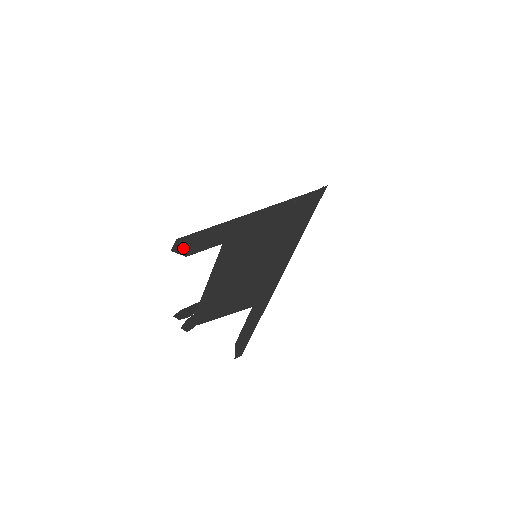
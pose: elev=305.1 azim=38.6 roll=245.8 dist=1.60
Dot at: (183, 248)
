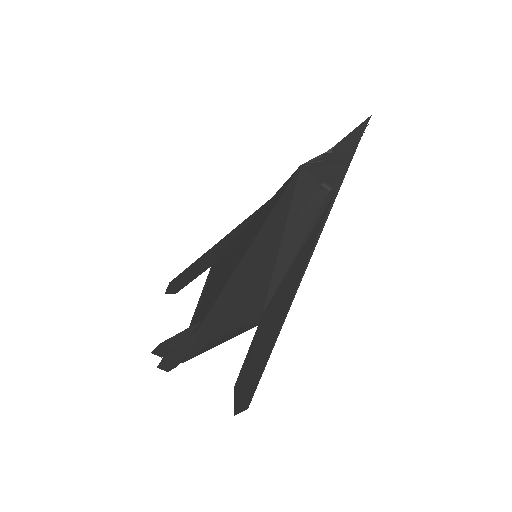
Dot at: (241, 394)
